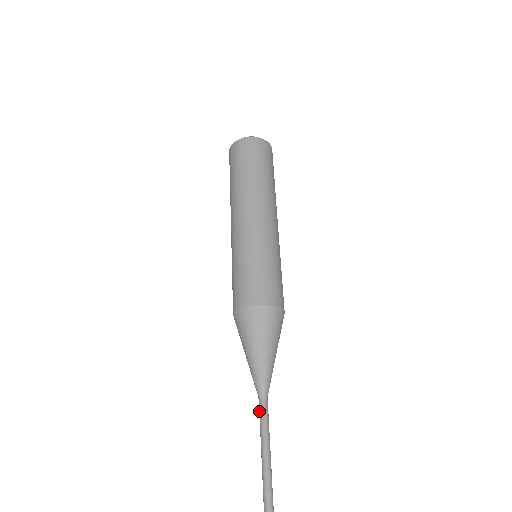
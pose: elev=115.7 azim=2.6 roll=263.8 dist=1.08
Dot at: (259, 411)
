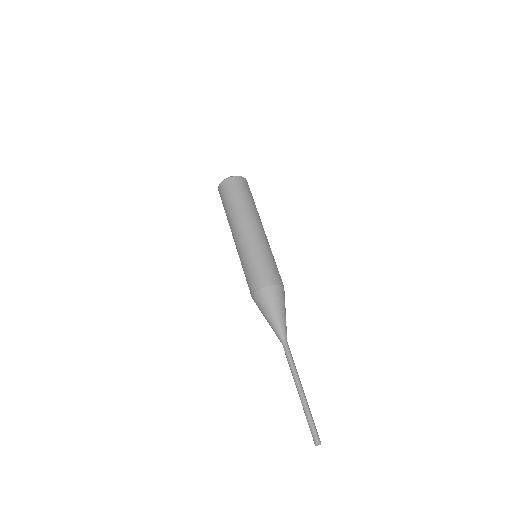
Dot at: (286, 350)
